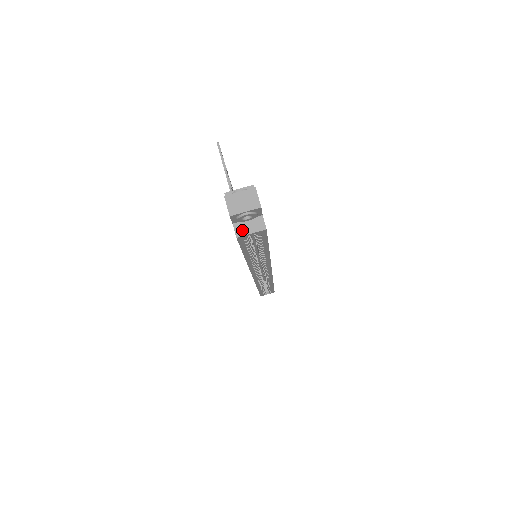
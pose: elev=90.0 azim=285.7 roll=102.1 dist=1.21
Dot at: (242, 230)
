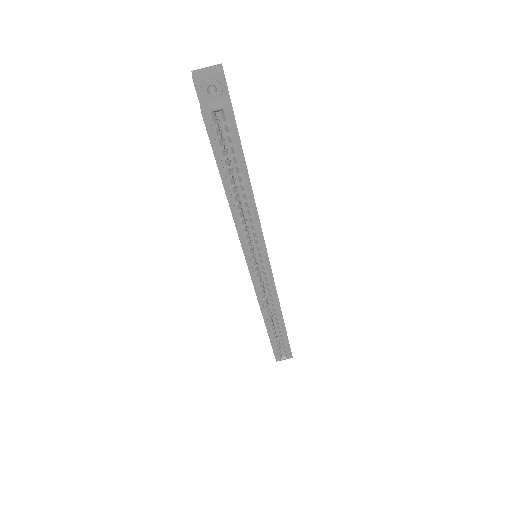
Dot at: (208, 107)
